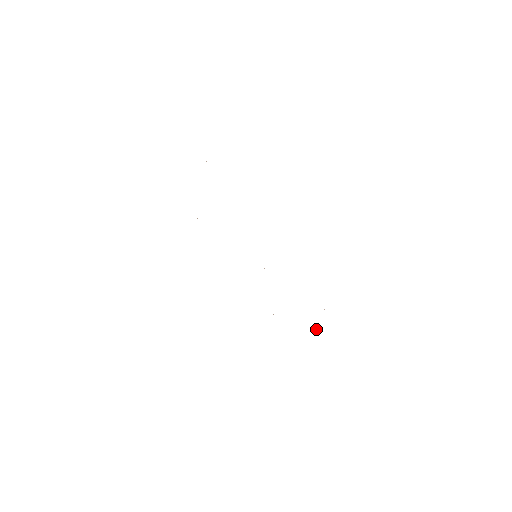
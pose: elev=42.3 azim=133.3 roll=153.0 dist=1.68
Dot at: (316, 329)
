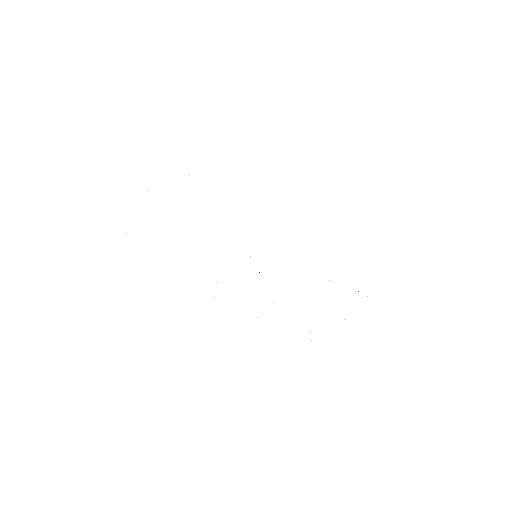
Dot at: occluded
